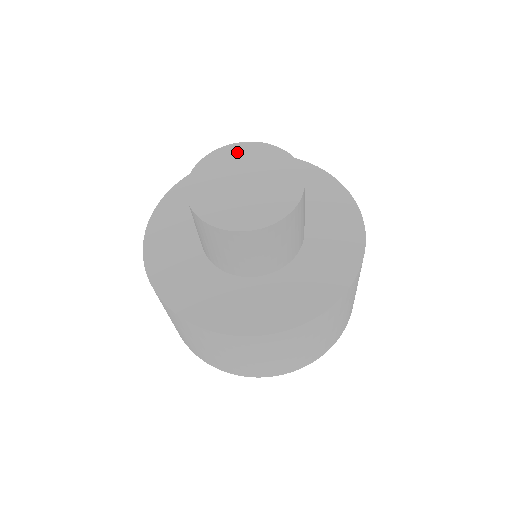
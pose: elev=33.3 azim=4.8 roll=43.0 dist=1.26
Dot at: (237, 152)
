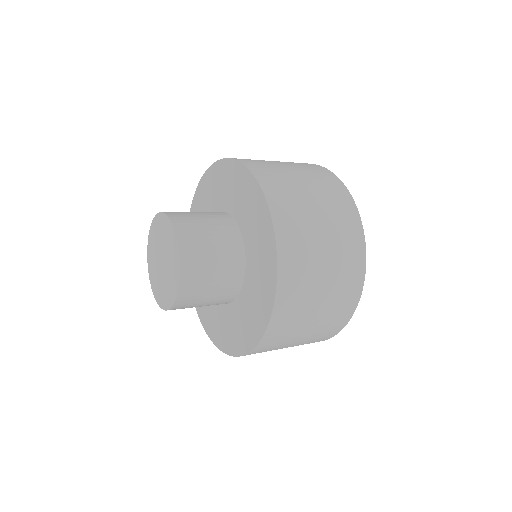
Dot at: (163, 225)
